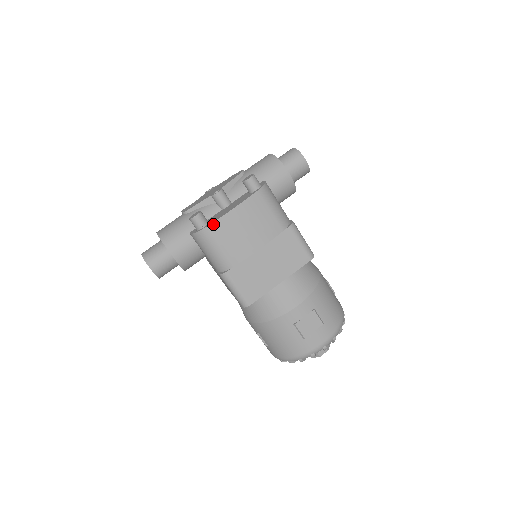
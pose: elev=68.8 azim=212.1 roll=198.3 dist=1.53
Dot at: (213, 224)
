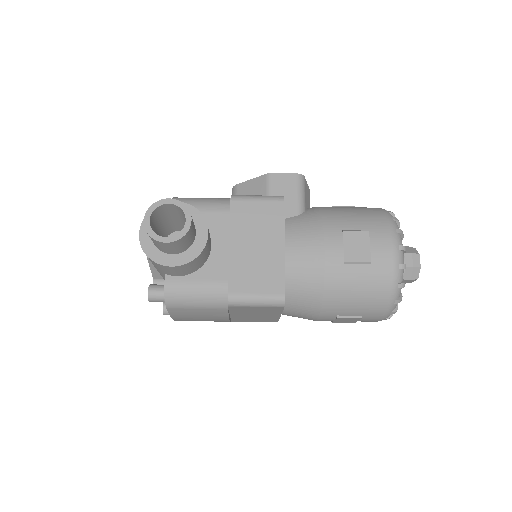
Dot at: occluded
